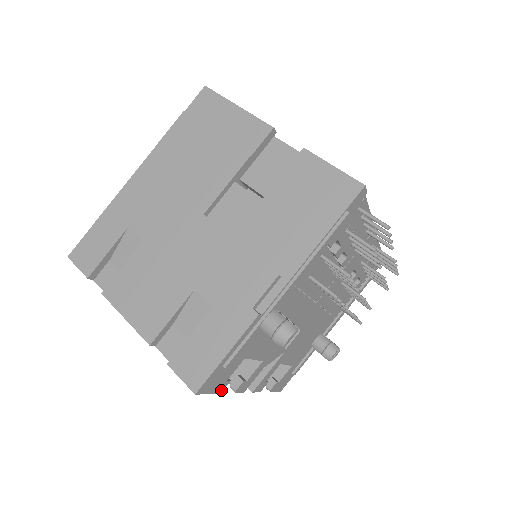
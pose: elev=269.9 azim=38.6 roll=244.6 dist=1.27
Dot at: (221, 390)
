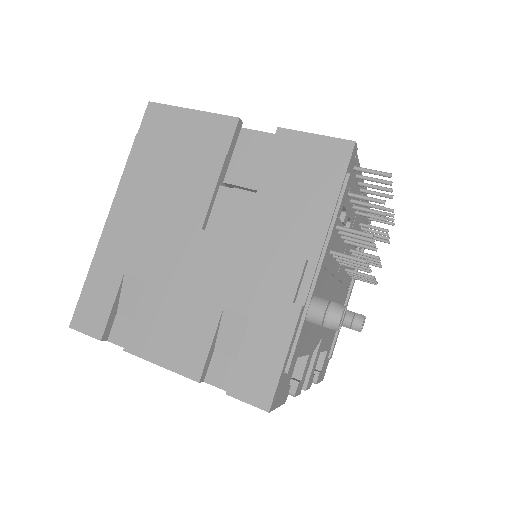
Dot at: (285, 399)
